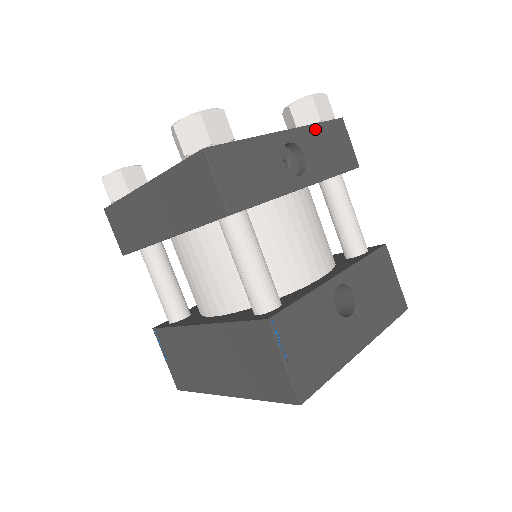
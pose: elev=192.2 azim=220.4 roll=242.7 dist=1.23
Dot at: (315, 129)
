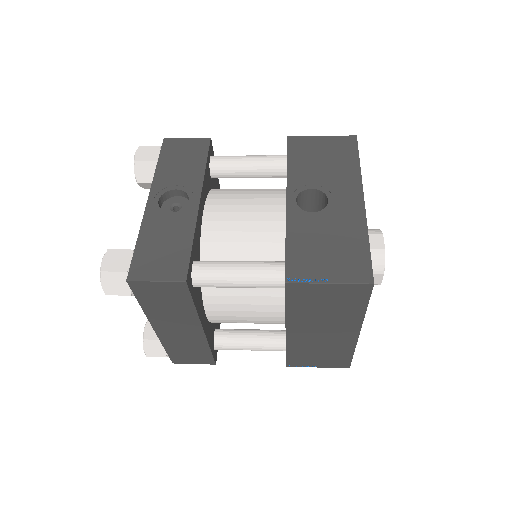
Dot at: (160, 170)
